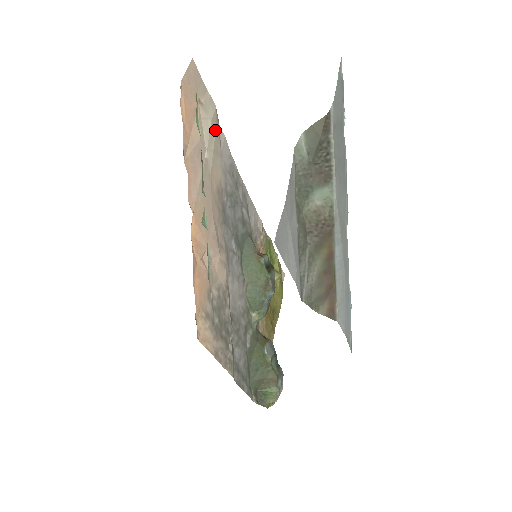
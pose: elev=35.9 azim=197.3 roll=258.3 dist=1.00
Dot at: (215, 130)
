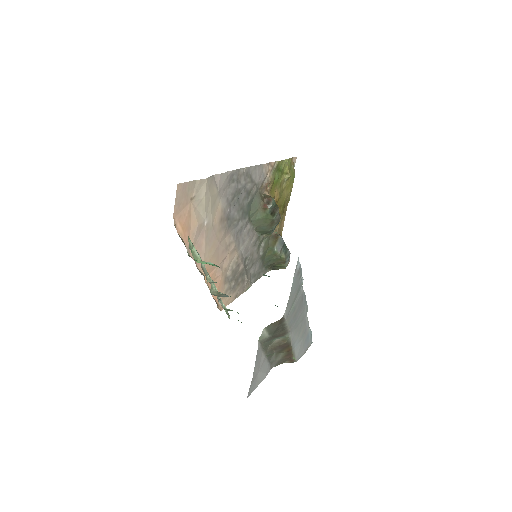
Dot at: (210, 194)
